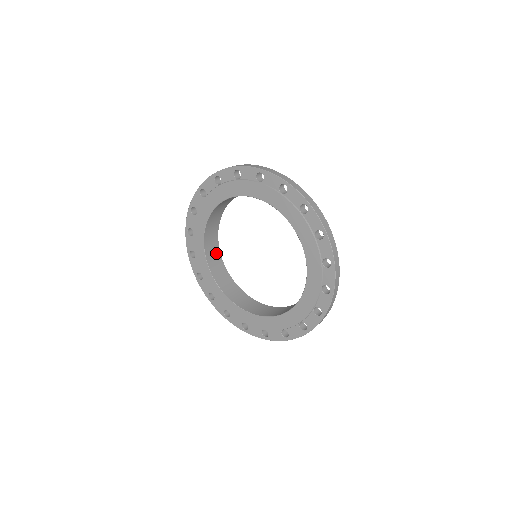
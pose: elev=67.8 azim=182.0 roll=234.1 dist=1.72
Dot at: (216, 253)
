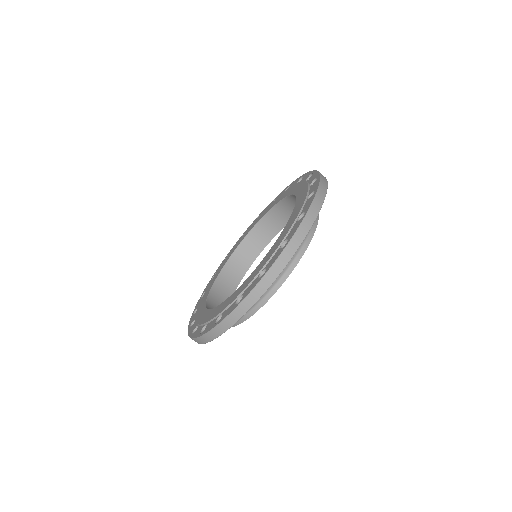
Dot at: (254, 252)
